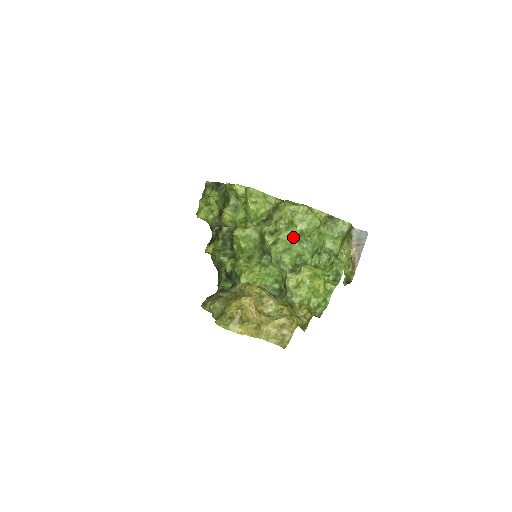
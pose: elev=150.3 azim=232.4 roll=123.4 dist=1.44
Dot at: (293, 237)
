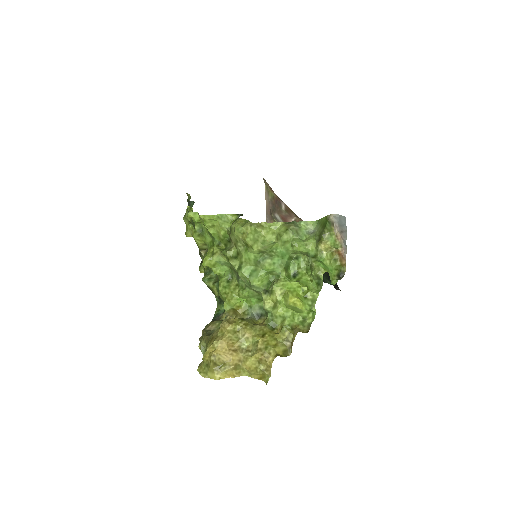
Dot at: (255, 257)
